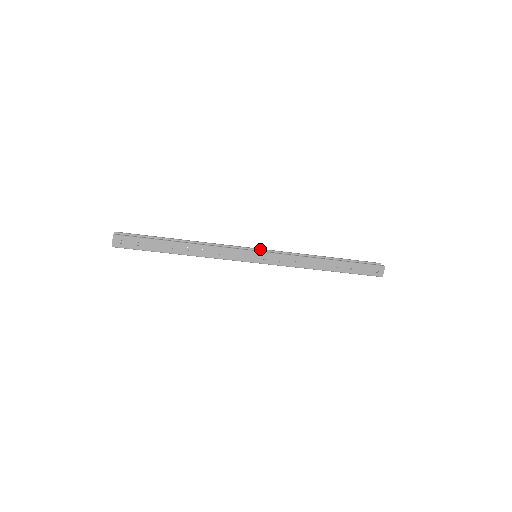
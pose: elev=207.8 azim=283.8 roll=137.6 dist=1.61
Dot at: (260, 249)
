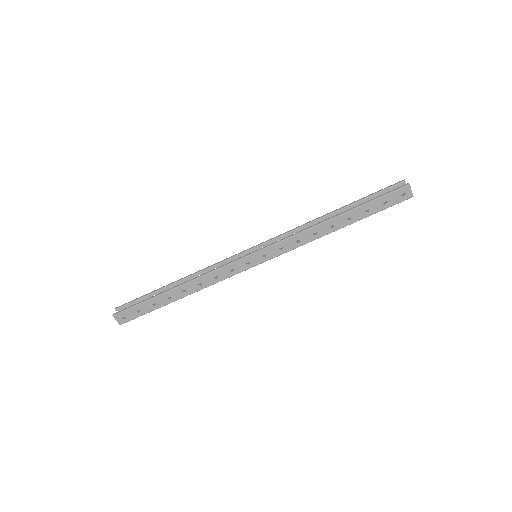
Dot at: (256, 246)
